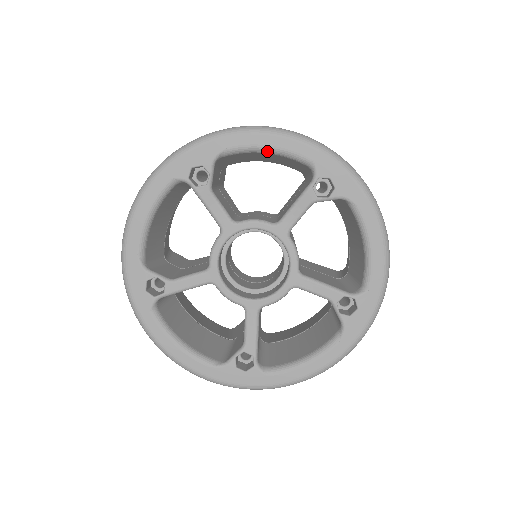
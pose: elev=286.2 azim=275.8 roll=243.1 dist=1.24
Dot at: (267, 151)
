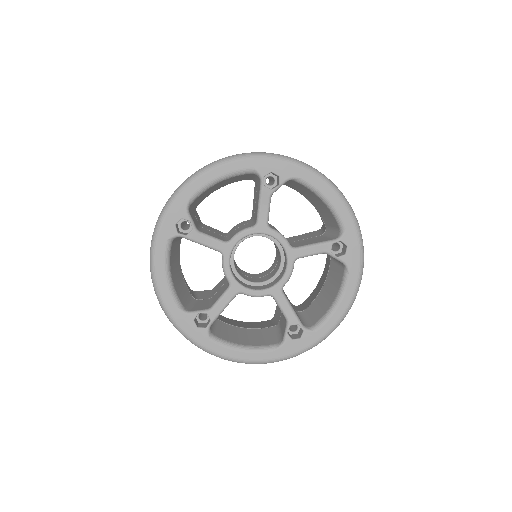
Dot at: (324, 200)
